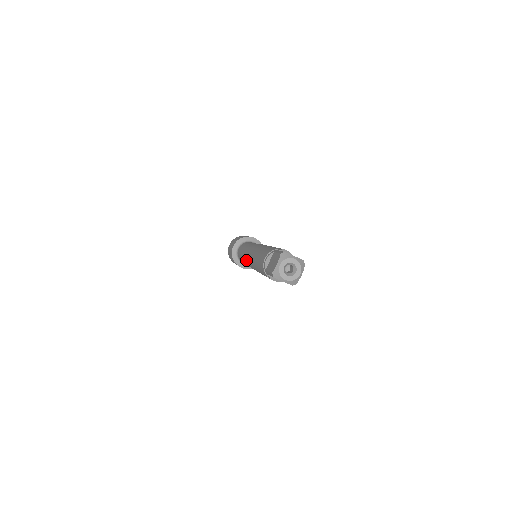
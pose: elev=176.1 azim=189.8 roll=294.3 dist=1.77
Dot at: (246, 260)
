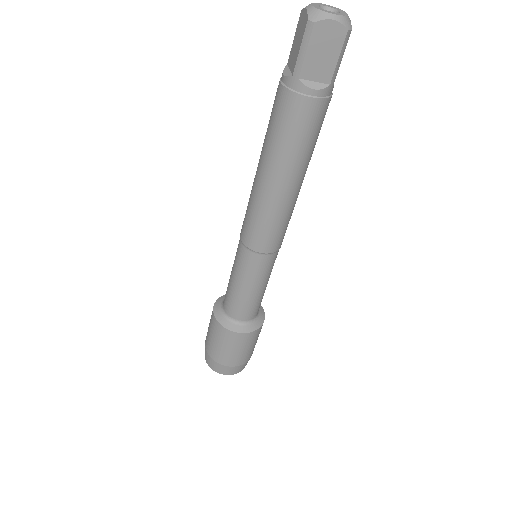
Dot at: (246, 240)
